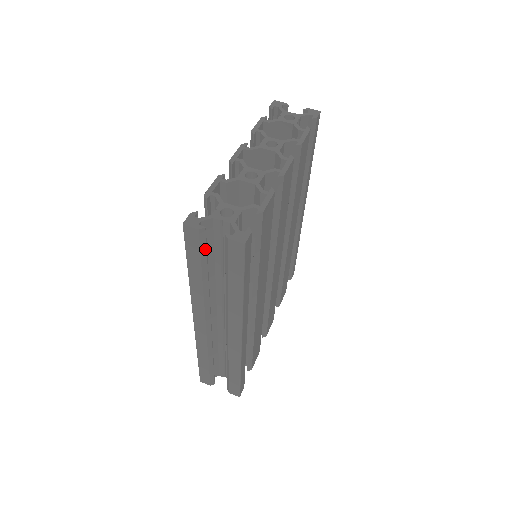
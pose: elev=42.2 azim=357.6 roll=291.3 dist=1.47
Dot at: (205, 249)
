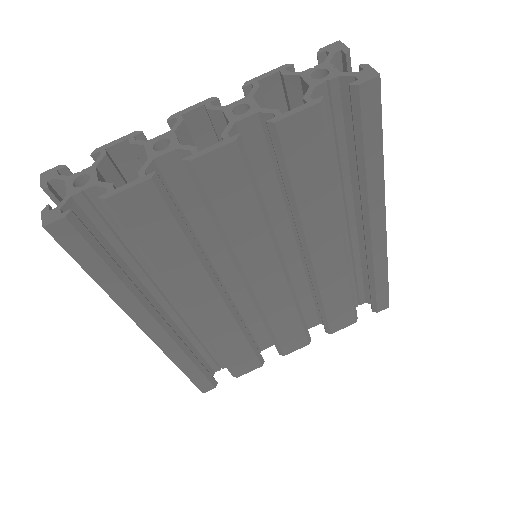
Dot at: occluded
